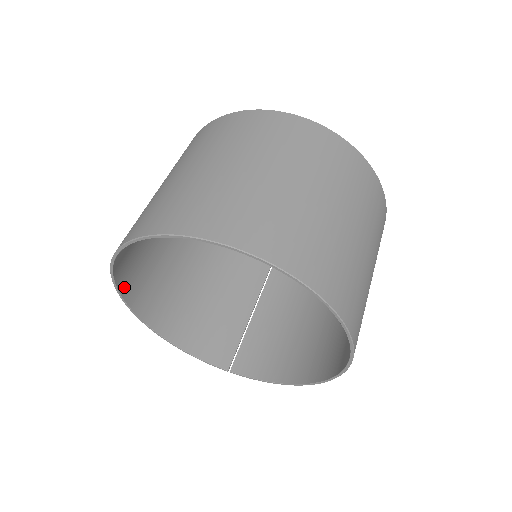
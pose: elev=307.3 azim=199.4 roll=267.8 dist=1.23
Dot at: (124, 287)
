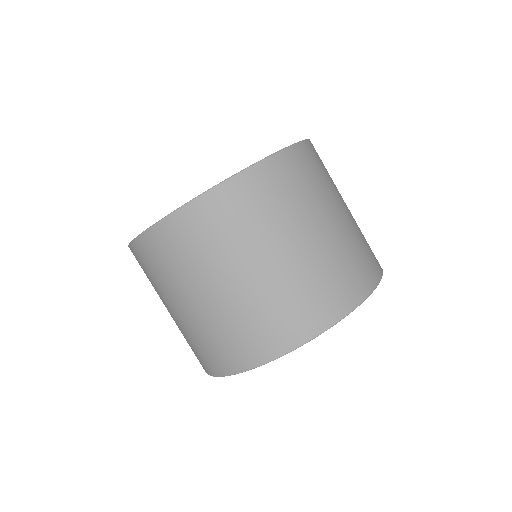
Dot at: occluded
